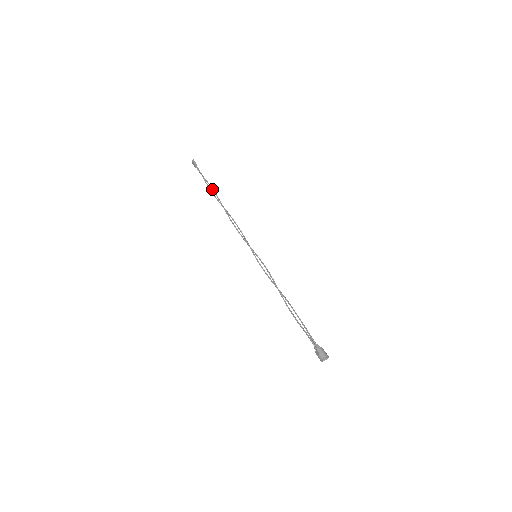
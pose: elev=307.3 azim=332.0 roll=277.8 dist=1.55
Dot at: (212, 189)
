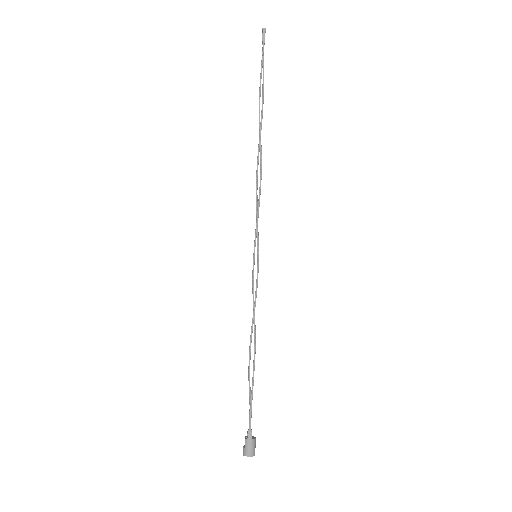
Dot at: (262, 103)
